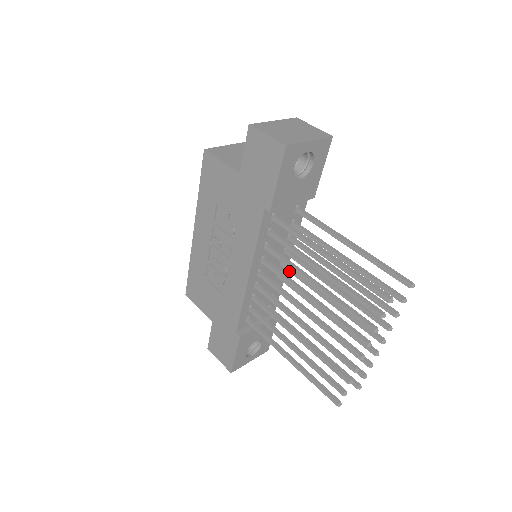
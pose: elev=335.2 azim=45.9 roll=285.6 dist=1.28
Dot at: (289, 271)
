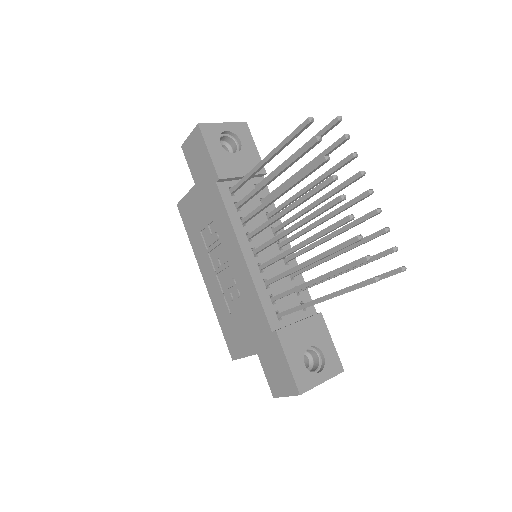
Dot at: (286, 243)
